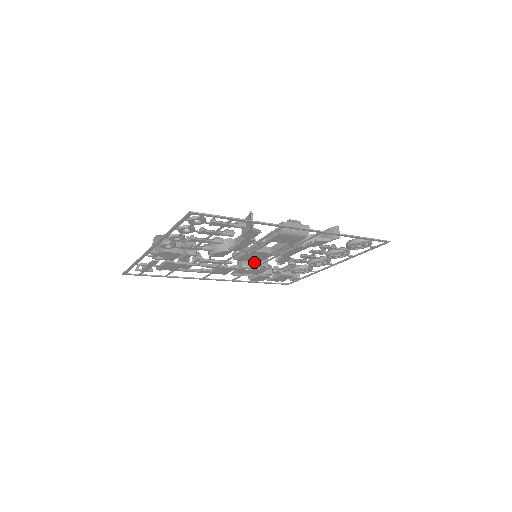
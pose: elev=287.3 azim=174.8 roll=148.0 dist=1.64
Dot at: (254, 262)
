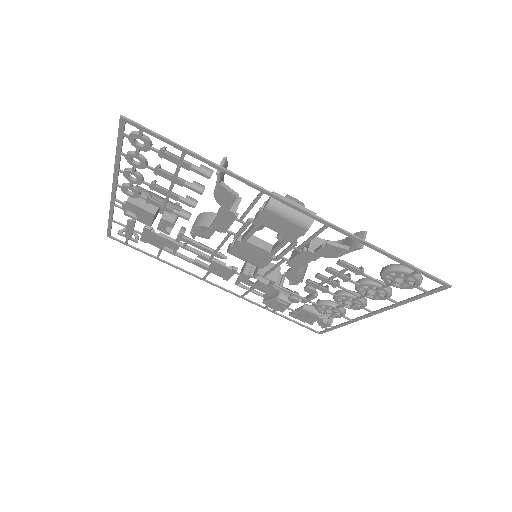
Dot at: (259, 269)
